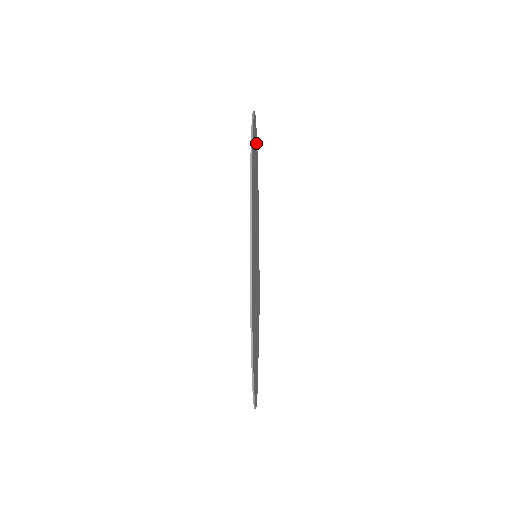
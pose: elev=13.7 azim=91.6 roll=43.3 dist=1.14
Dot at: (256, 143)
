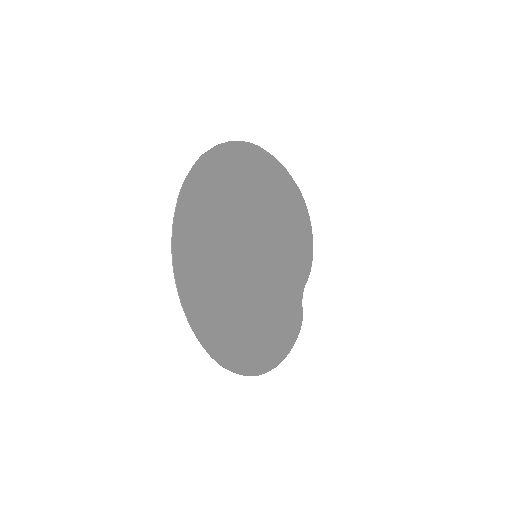
Dot at: (212, 169)
